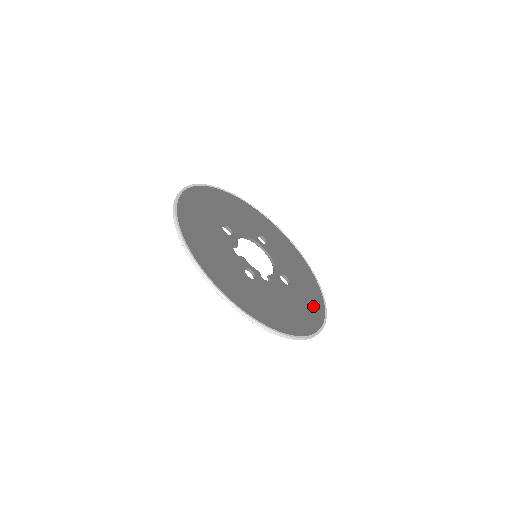
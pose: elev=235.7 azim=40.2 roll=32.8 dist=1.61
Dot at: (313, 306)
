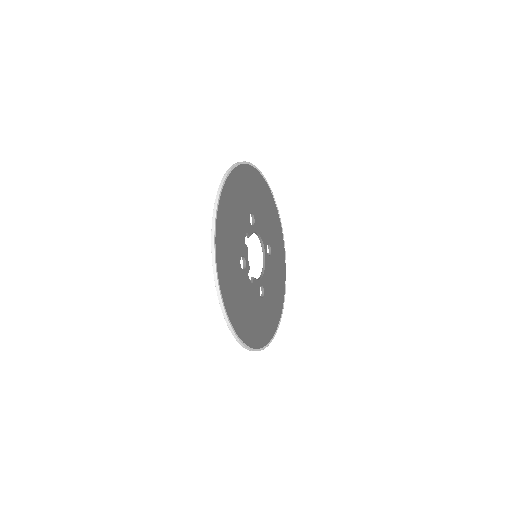
Dot at: (265, 329)
